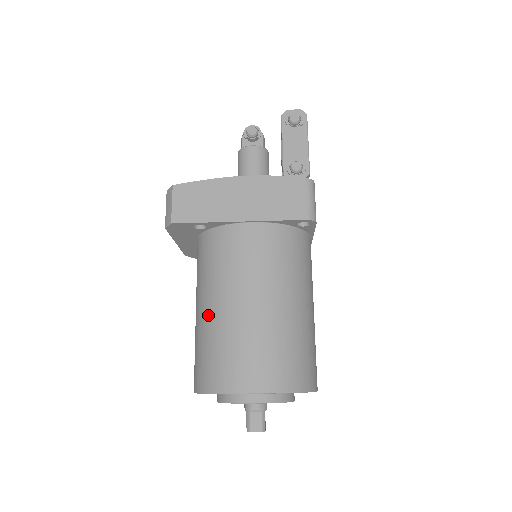
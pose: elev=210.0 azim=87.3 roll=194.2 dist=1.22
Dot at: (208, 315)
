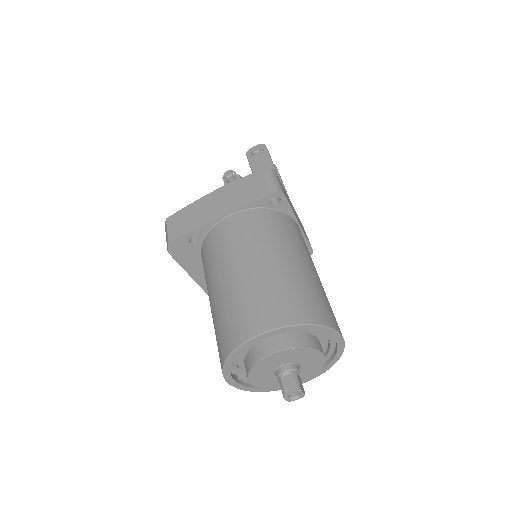
Dot at: (214, 299)
